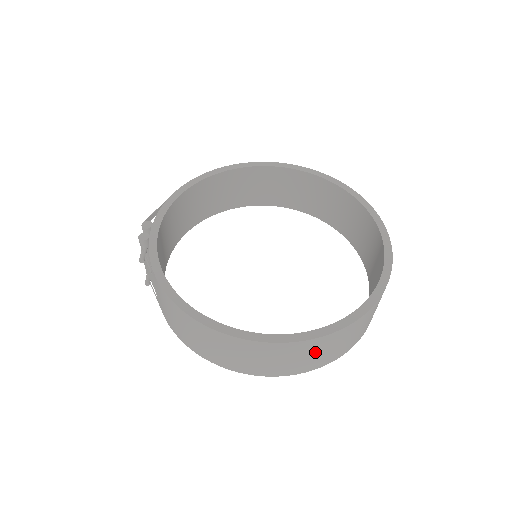
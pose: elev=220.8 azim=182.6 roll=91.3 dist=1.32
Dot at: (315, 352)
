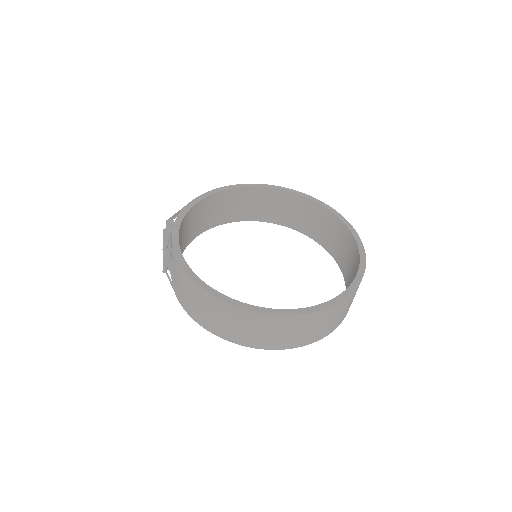
Dot at: (302, 328)
